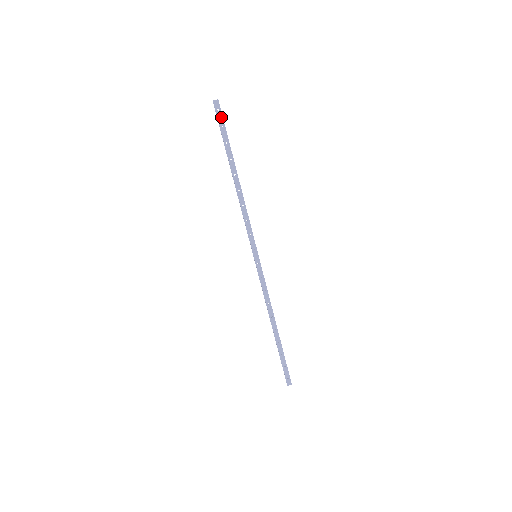
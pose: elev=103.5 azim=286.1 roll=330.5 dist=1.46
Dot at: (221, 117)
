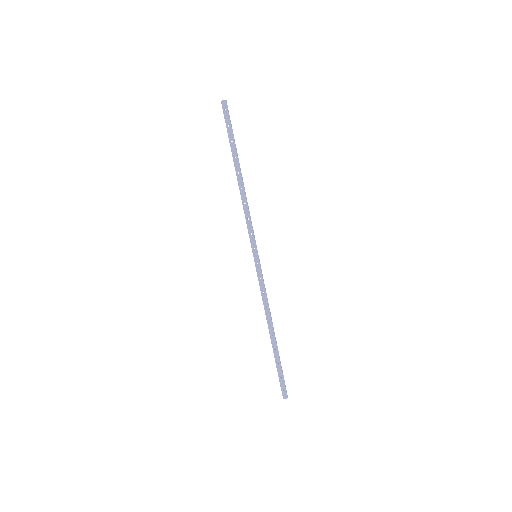
Dot at: (228, 117)
